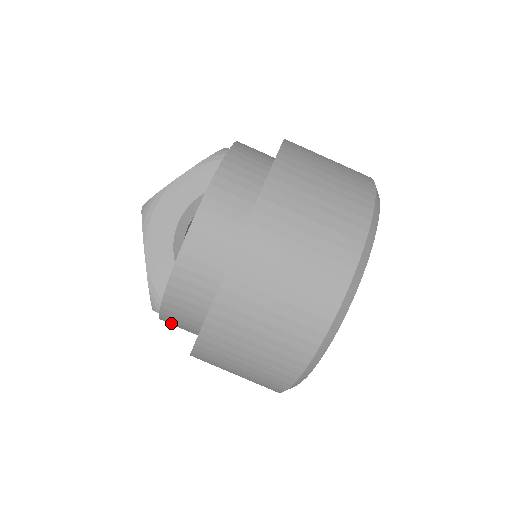
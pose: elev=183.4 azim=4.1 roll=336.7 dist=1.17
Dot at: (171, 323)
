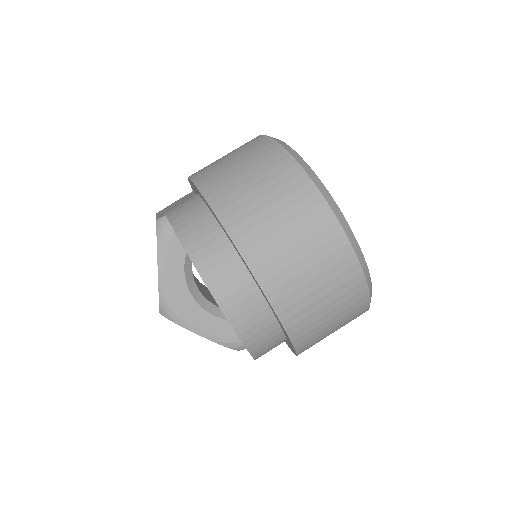
Dot at: occluded
